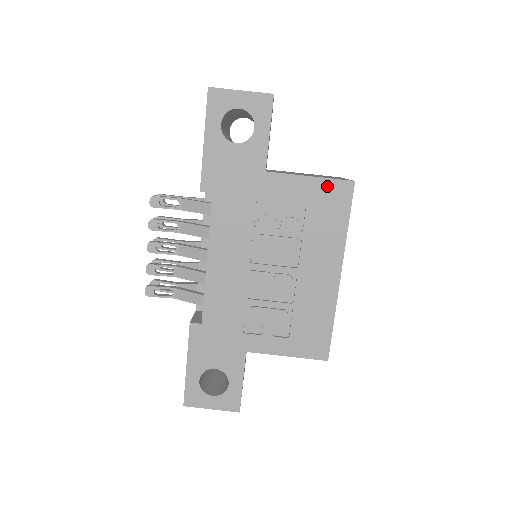
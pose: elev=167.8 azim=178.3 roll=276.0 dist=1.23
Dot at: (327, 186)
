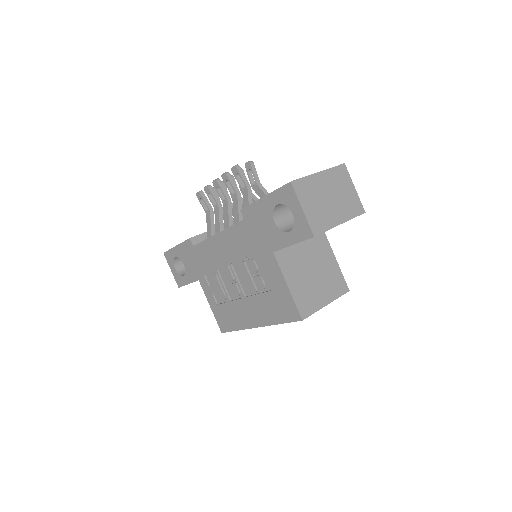
Dot at: (290, 301)
